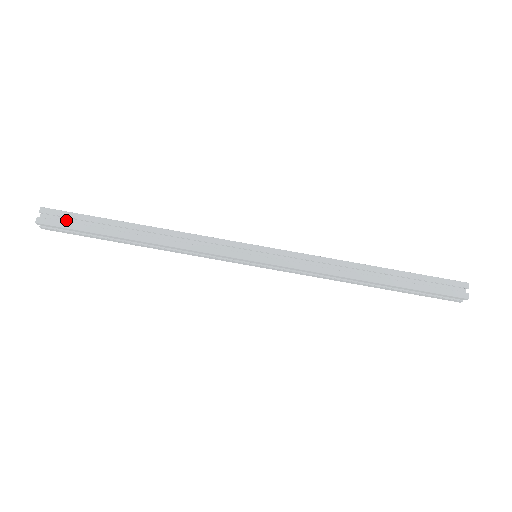
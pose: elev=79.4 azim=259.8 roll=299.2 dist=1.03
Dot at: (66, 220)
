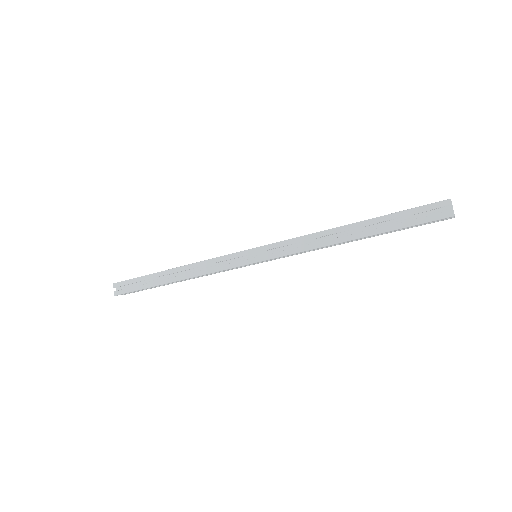
Dot at: (130, 285)
